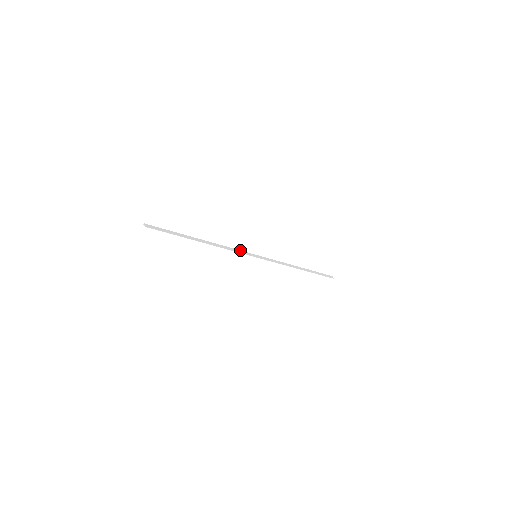
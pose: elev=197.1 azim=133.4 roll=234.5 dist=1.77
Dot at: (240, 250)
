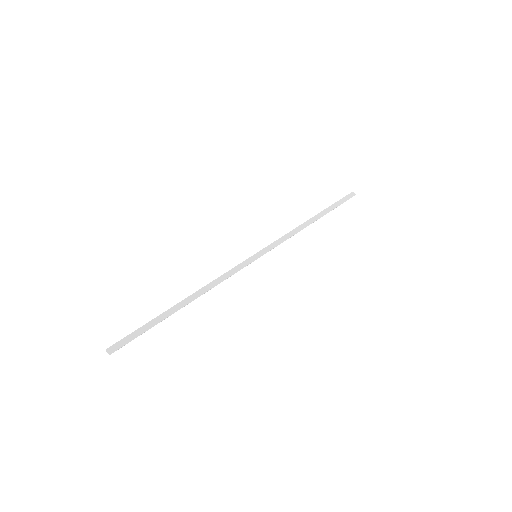
Dot at: (234, 267)
